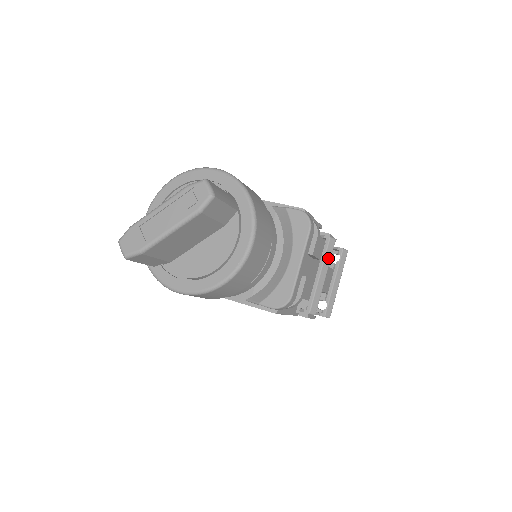
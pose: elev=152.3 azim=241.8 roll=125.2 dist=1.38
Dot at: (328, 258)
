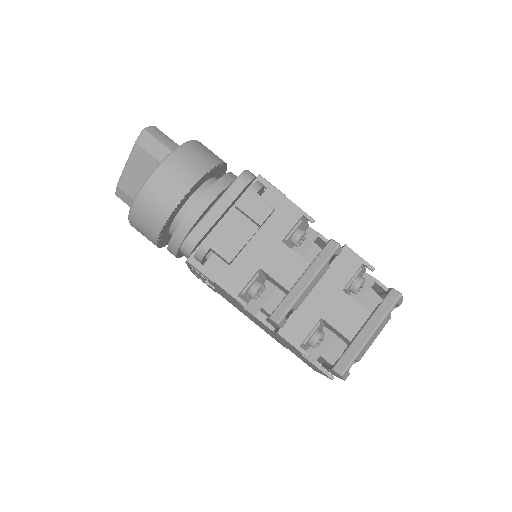
Dot at: (320, 262)
